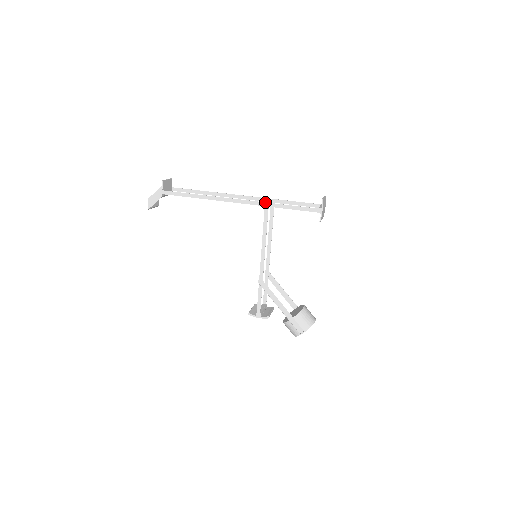
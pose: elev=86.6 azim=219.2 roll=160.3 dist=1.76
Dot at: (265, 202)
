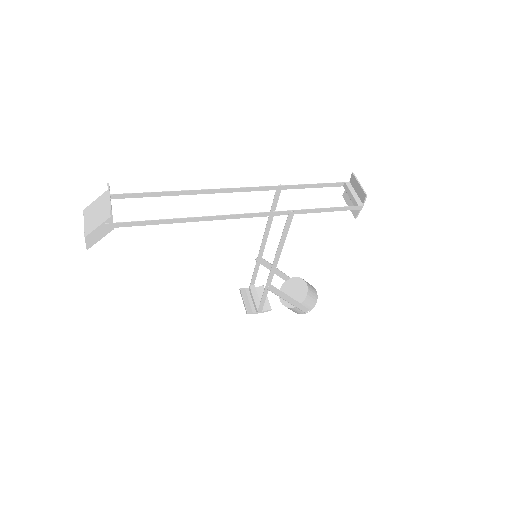
Dot at: (289, 210)
